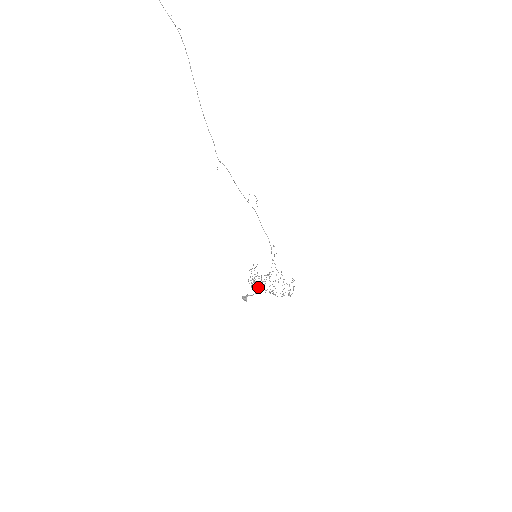
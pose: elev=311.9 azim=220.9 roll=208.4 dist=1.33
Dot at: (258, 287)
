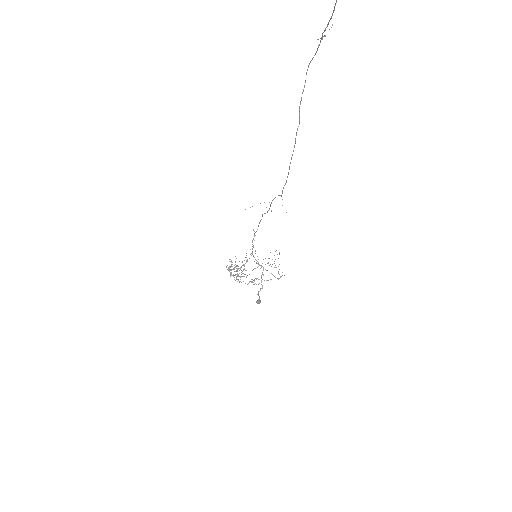
Dot at: occluded
